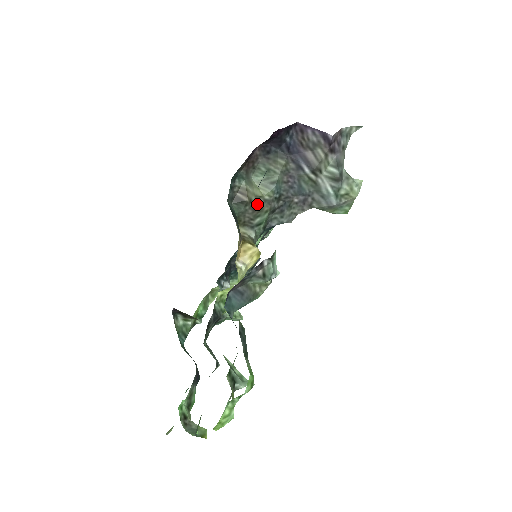
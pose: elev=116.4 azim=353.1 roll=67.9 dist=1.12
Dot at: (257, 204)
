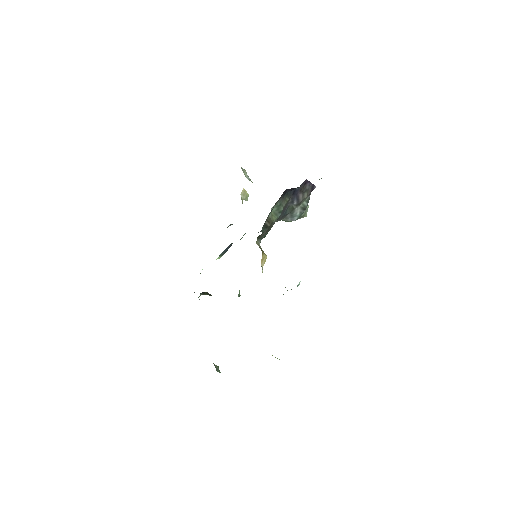
Dot at: (270, 226)
